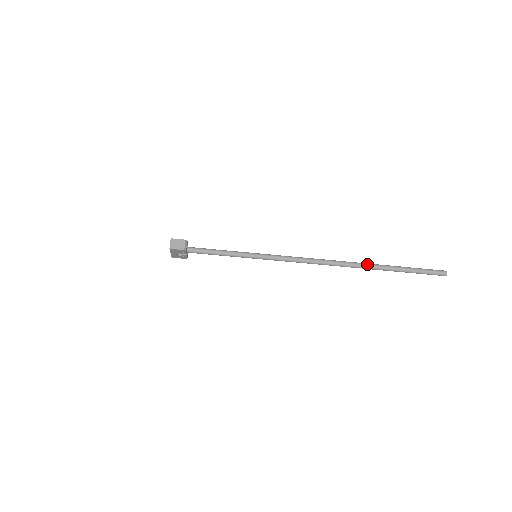
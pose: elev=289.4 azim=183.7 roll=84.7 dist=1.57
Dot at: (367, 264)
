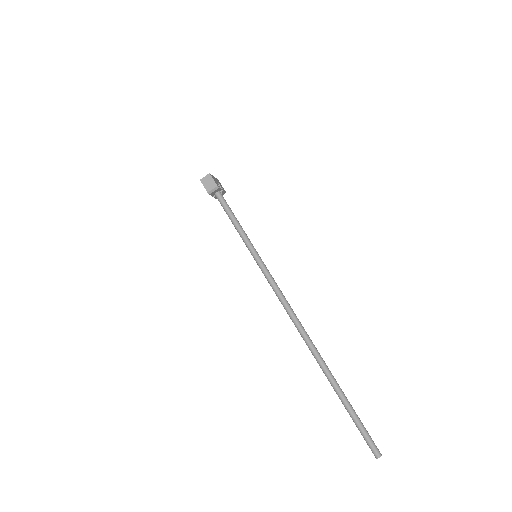
Dot at: (325, 366)
